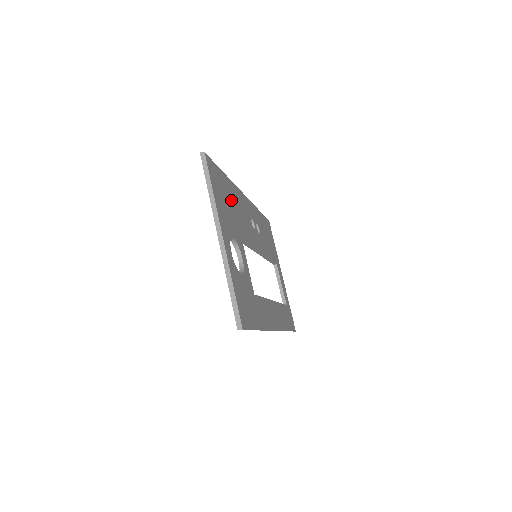
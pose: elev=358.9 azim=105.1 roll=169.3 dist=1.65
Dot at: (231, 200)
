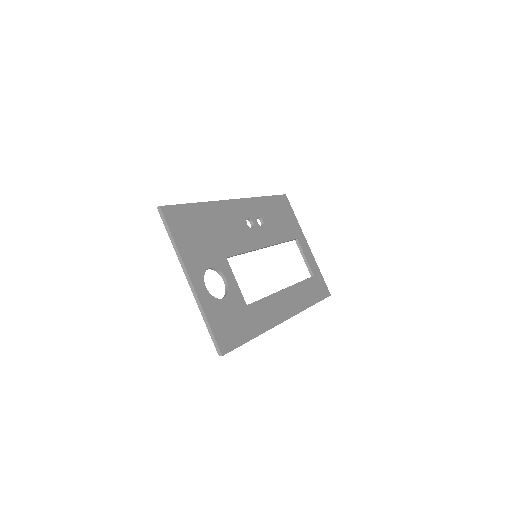
Dot at: (208, 226)
